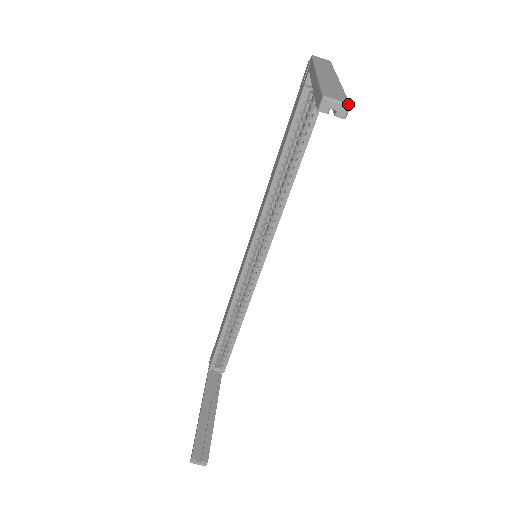
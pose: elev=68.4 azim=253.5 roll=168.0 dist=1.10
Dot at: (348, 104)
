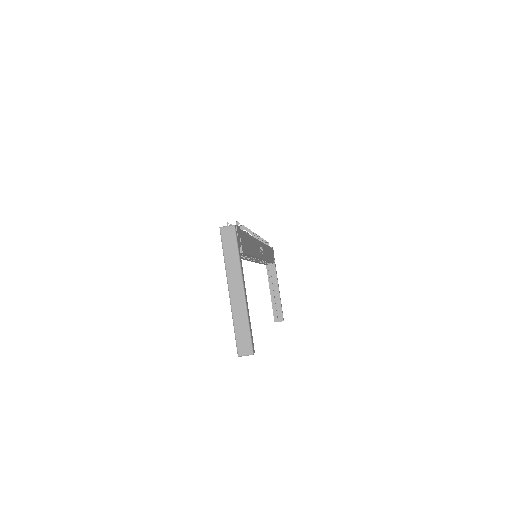
Dot at: occluded
